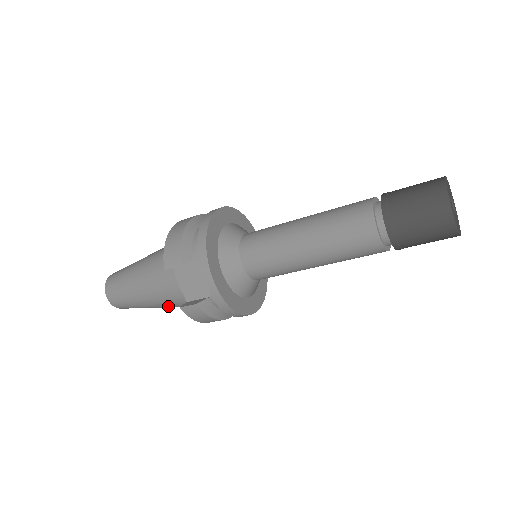
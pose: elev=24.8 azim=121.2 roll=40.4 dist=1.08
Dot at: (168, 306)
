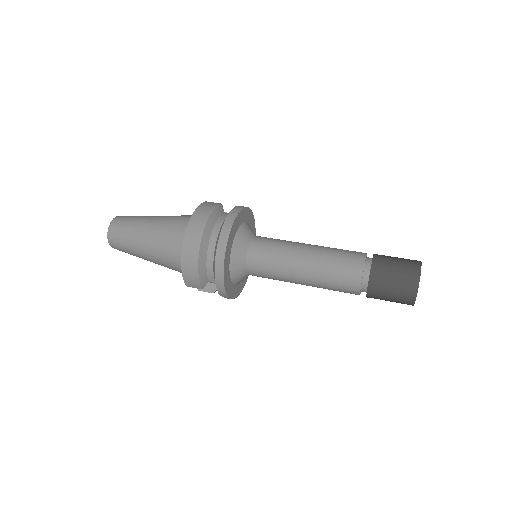
Dot at: occluded
